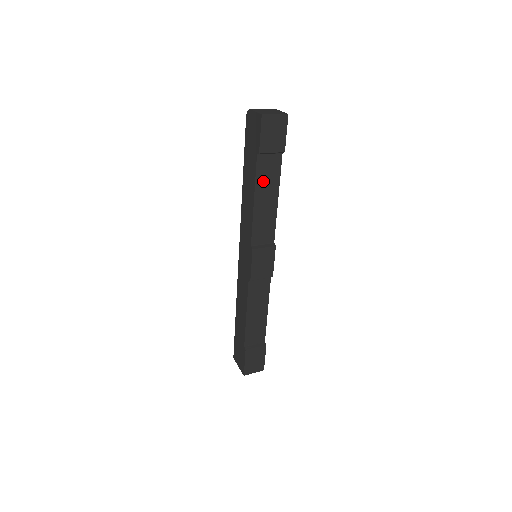
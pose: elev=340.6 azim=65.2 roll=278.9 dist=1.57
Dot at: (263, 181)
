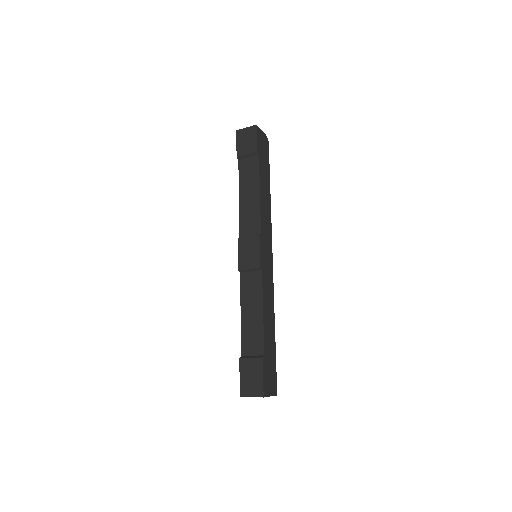
Dot at: (245, 179)
